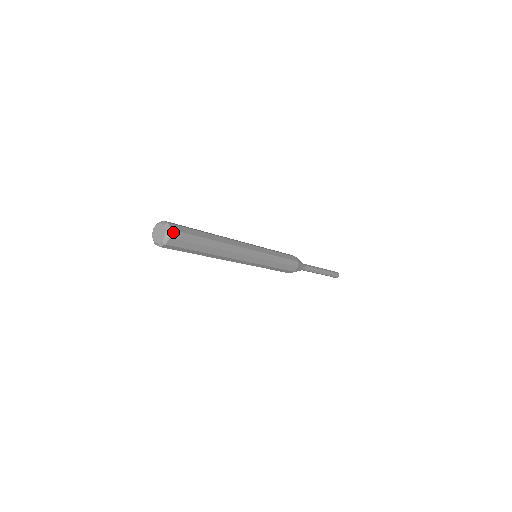
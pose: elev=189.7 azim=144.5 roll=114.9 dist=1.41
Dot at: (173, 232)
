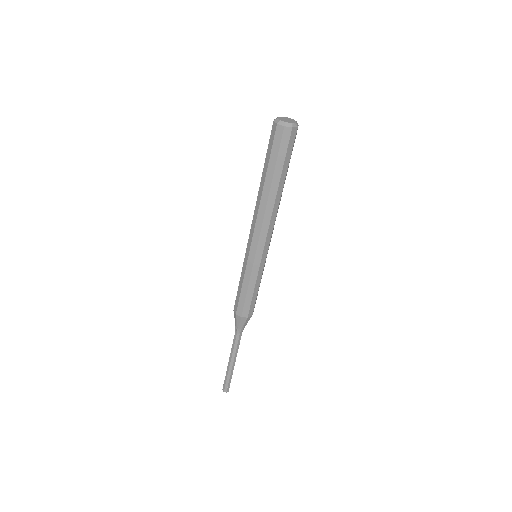
Dot at: (297, 129)
